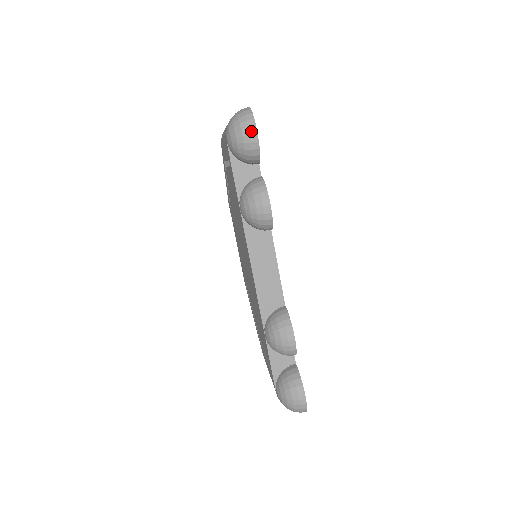
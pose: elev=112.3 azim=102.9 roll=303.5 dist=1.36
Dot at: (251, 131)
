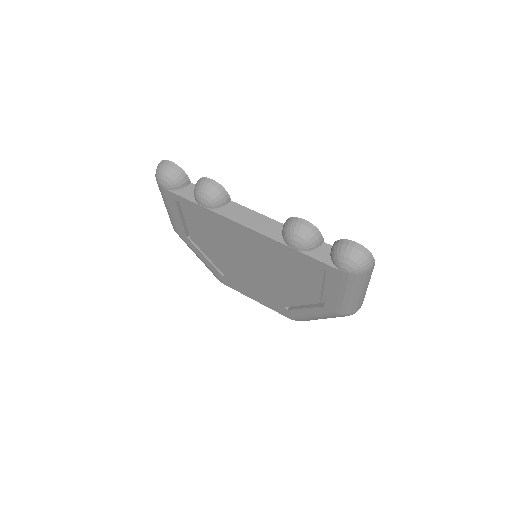
Dot at: (167, 164)
